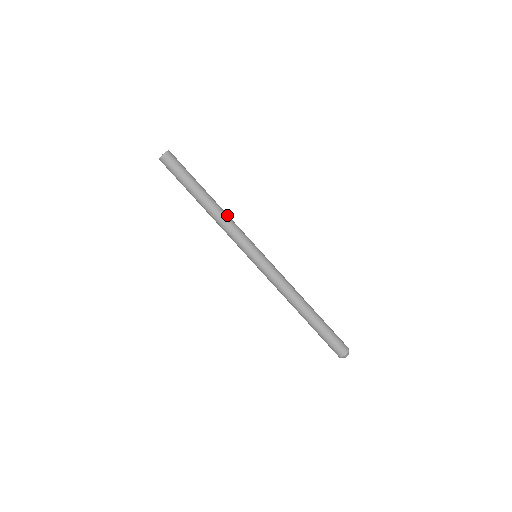
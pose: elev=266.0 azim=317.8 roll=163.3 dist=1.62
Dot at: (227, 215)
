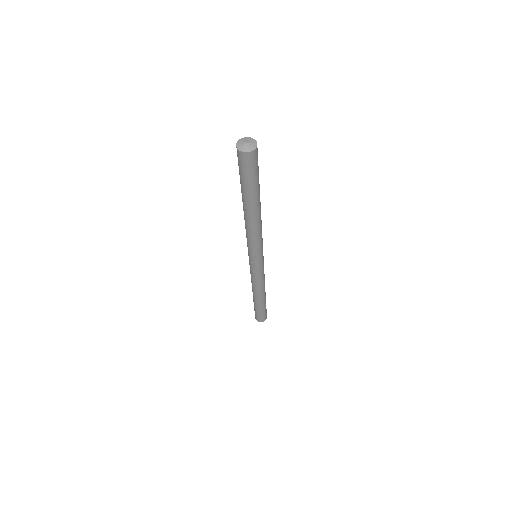
Dot at: occluded
